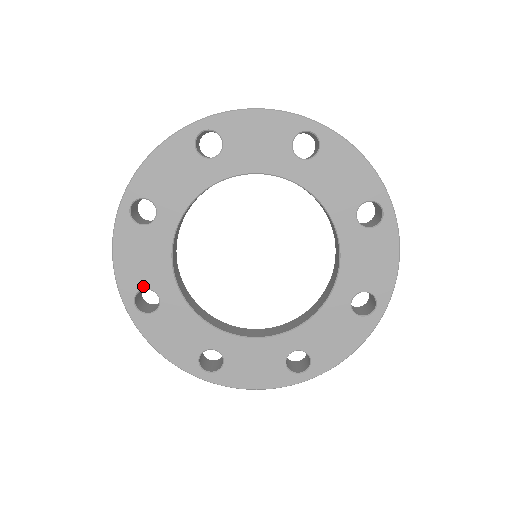
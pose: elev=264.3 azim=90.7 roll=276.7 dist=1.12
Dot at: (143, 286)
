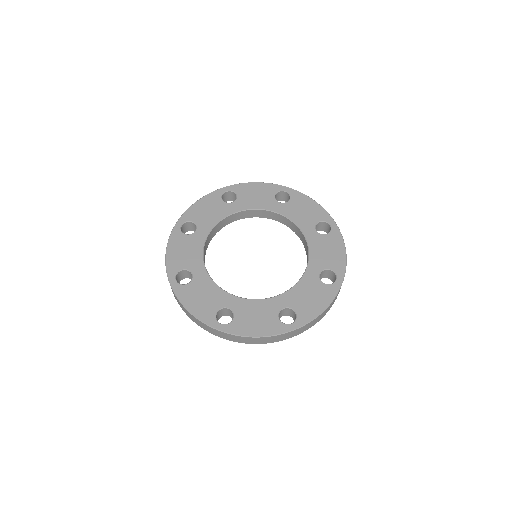
Dot at: (183, 268)
